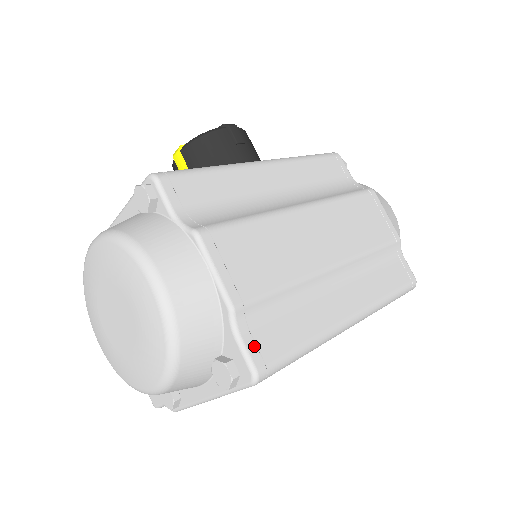
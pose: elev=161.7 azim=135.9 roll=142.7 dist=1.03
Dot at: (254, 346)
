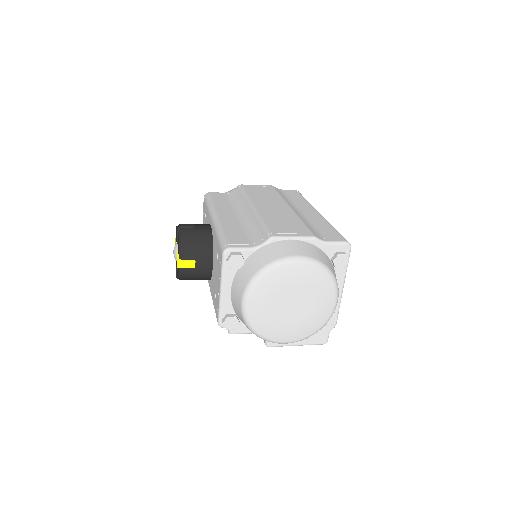
Dot at: (334, 239)
